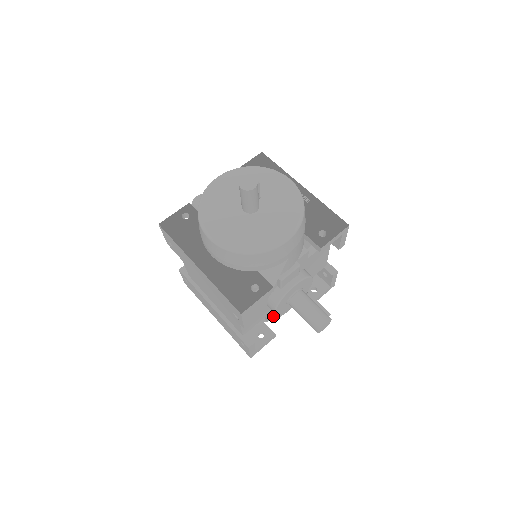
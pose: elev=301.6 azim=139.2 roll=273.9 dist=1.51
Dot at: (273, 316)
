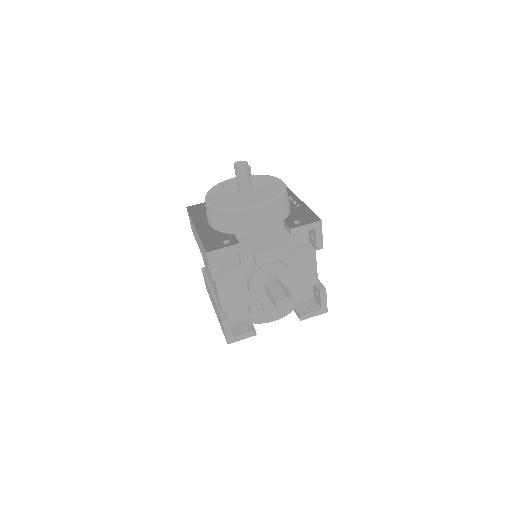
Dot at: (260, 316)
